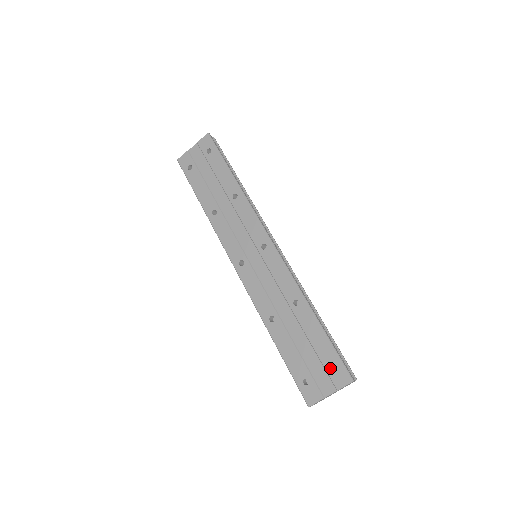
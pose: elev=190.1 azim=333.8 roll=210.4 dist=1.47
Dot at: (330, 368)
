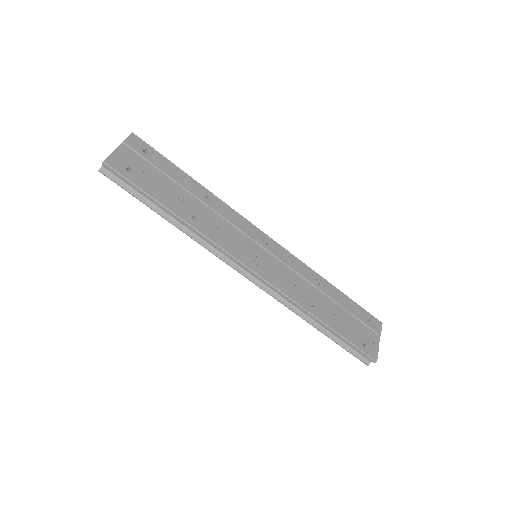
Dot at: (367, 322)
